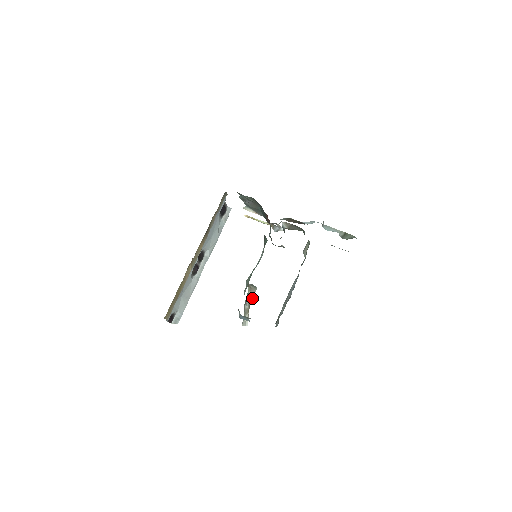
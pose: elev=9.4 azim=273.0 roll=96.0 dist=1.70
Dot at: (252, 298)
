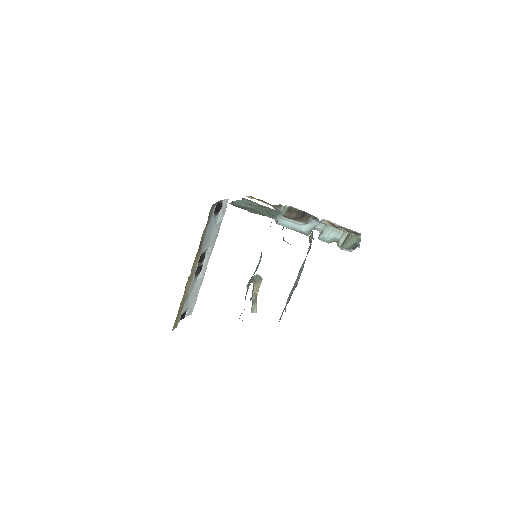
Dot at: (258, 288)
